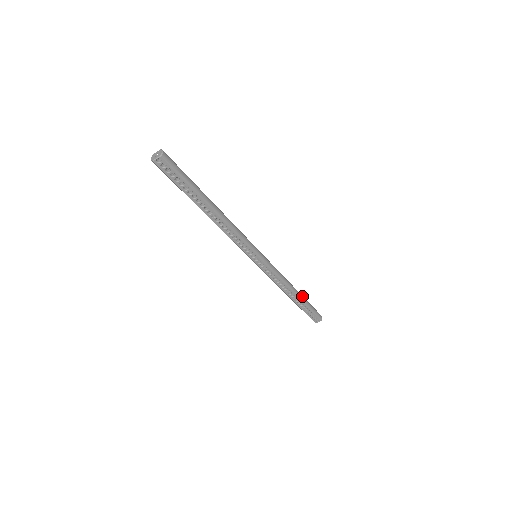
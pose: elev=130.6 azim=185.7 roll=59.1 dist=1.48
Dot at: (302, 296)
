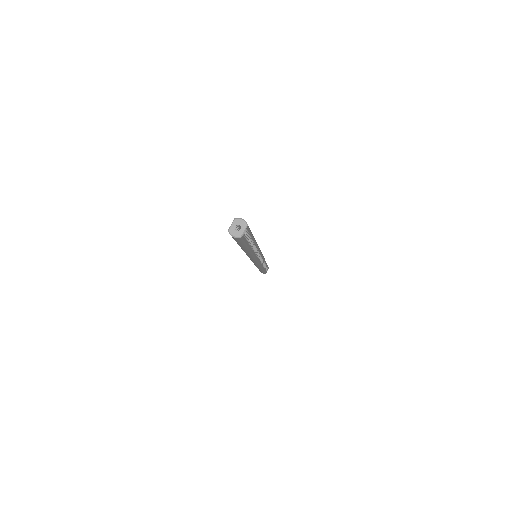
Dot at: occluded
